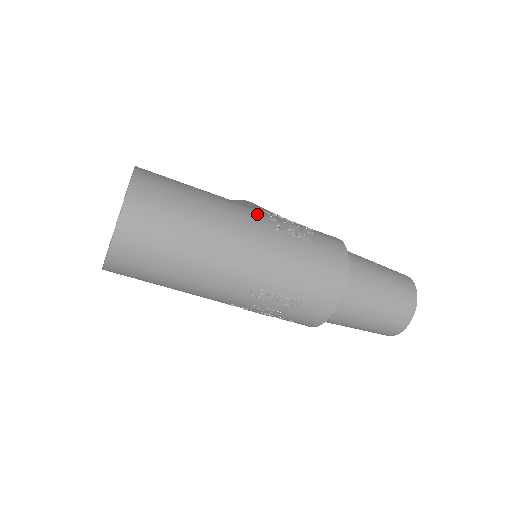
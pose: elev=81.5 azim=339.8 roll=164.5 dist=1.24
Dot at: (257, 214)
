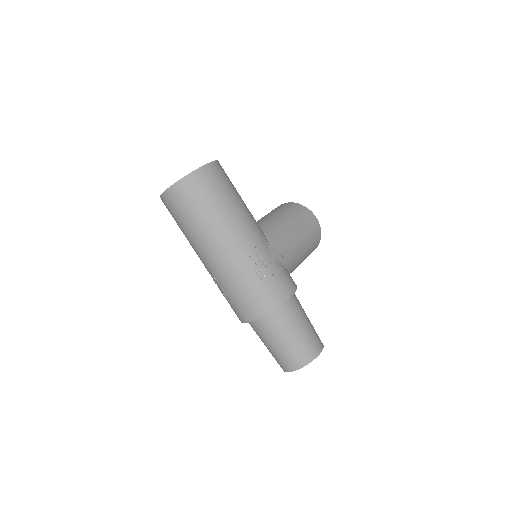
Dot at: (247, 241)
